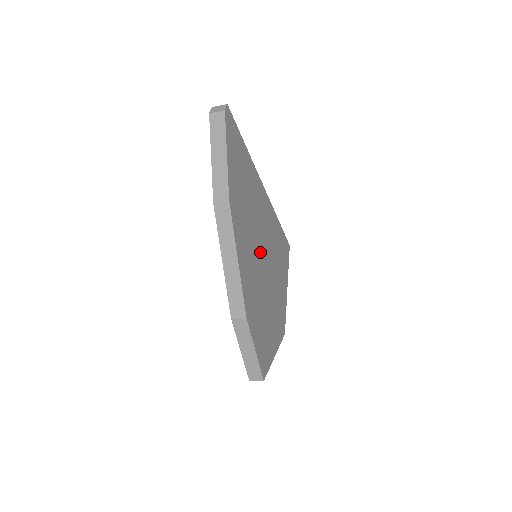
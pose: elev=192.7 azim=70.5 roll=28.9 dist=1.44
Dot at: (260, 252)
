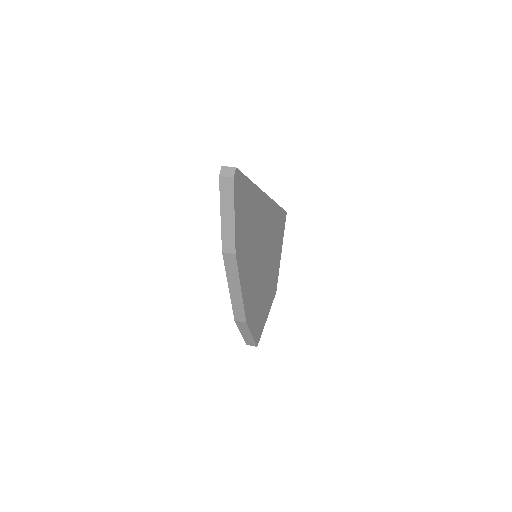
Dot at: (260, 257)
